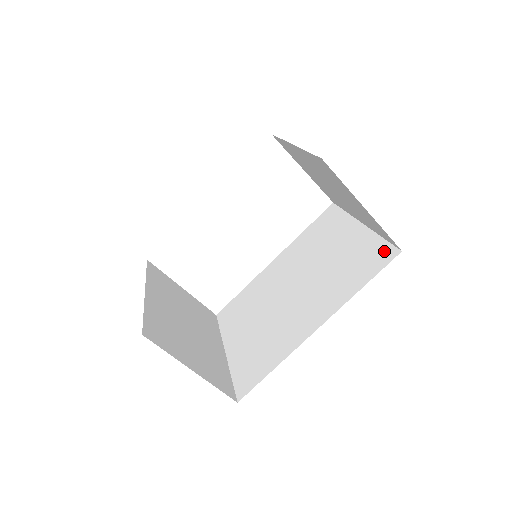
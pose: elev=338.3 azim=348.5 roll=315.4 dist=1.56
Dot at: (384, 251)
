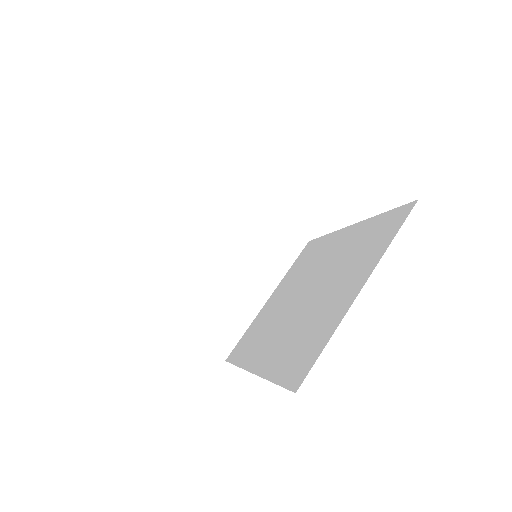
Dot at: (304, 367)
